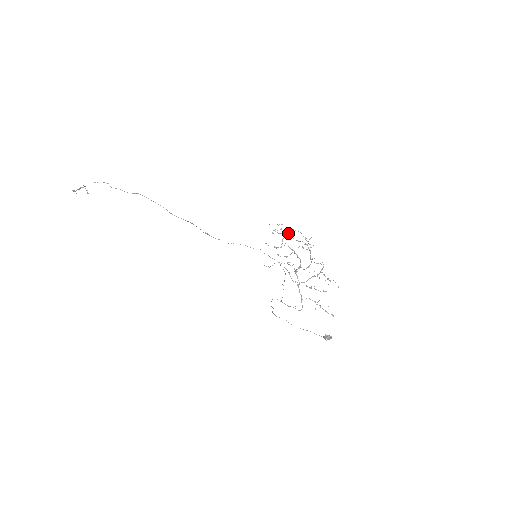
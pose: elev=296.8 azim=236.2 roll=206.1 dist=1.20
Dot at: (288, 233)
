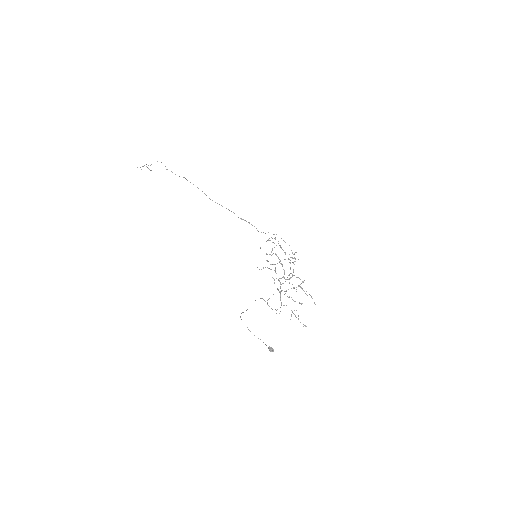
Dot at: occluded
